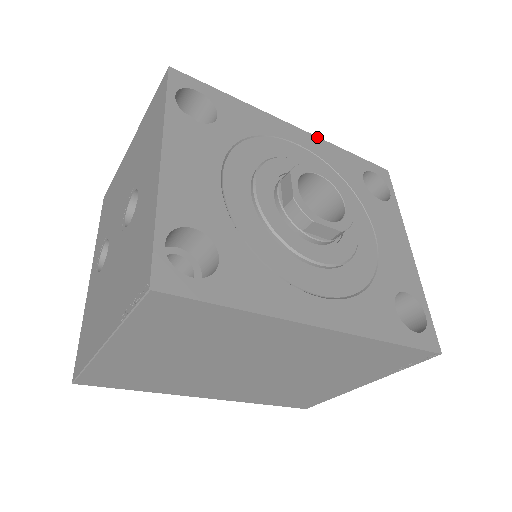
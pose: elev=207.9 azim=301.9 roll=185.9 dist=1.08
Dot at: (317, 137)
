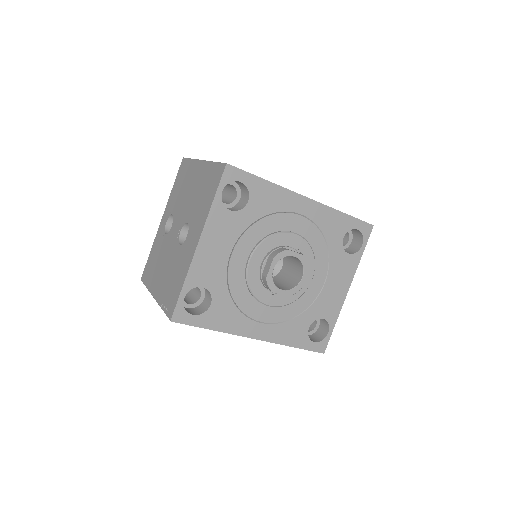
Dot at: (323, 205)
